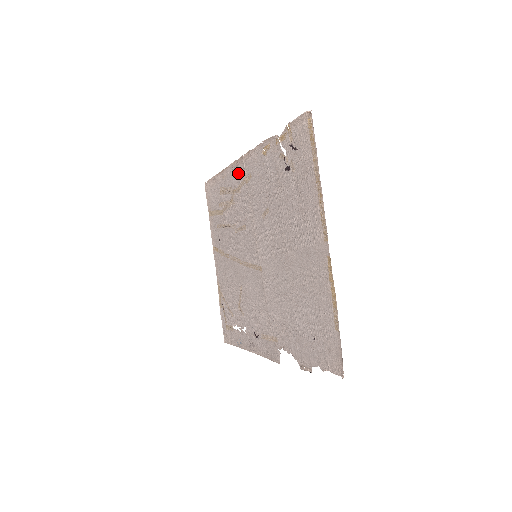
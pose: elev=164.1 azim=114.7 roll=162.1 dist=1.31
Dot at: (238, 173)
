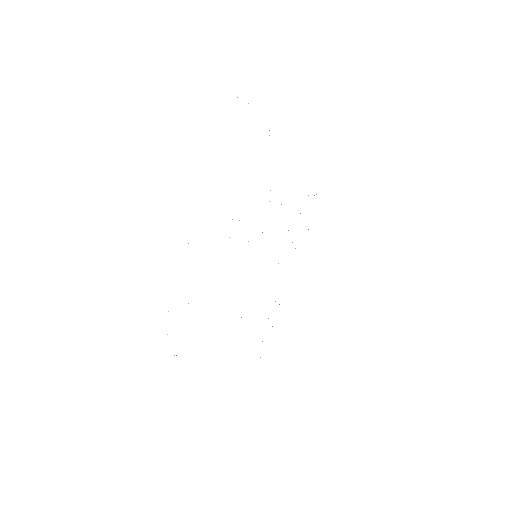
Dot at: occluded
